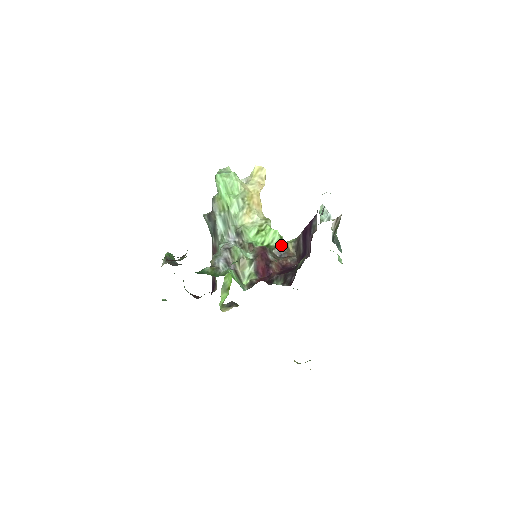
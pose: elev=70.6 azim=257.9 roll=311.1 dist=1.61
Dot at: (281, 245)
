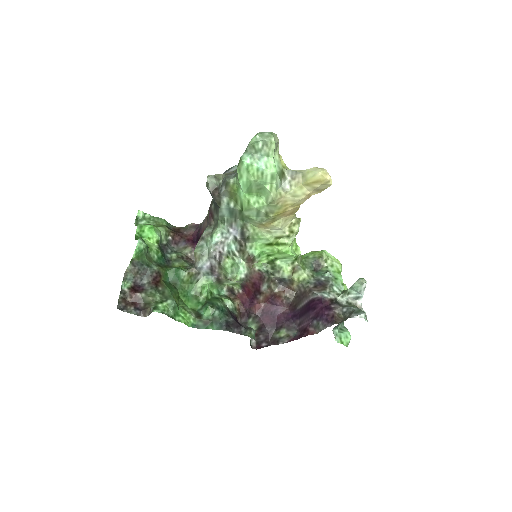
Dot at: (289, 268)
